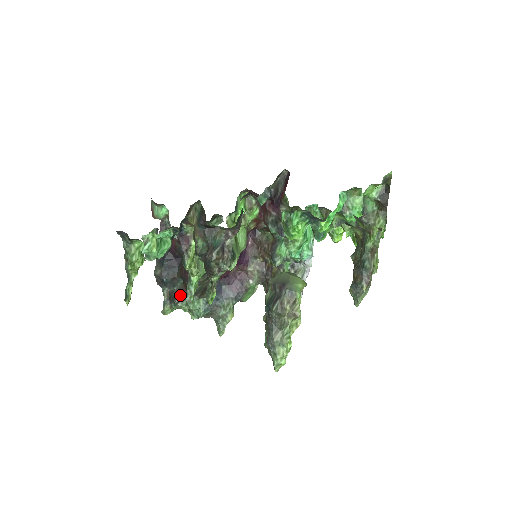
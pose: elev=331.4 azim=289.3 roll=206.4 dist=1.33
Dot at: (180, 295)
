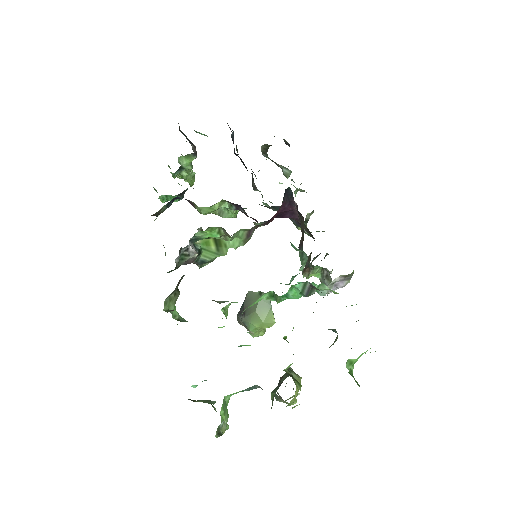
Dot at: (254, 185)
